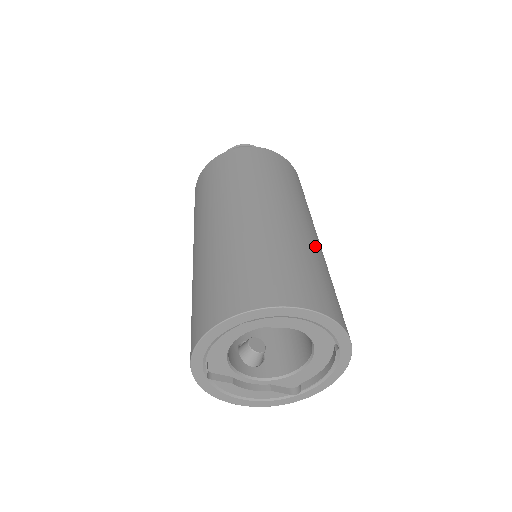
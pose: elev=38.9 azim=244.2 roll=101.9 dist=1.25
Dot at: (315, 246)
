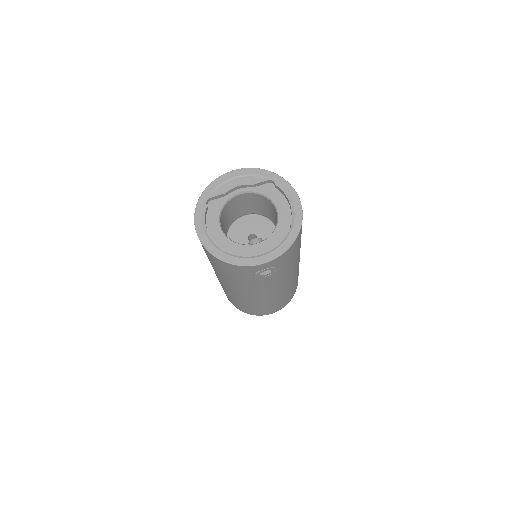
Dot at: occluded
